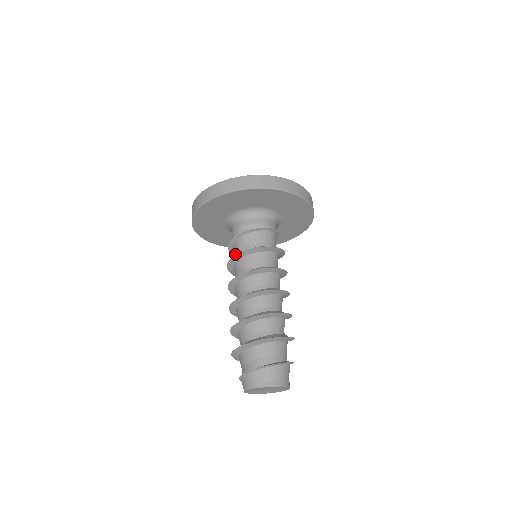
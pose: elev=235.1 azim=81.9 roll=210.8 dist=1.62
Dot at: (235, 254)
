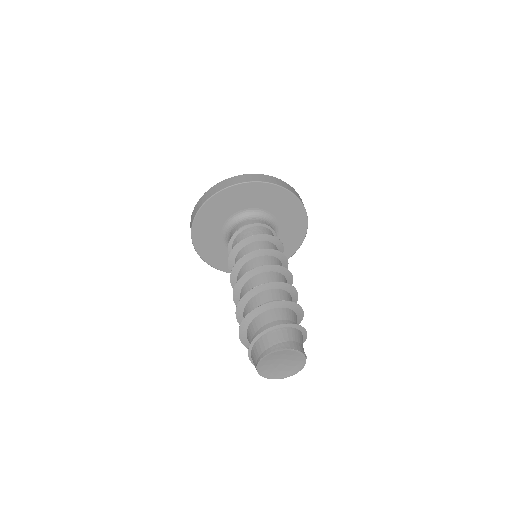
Dot at: occluded
